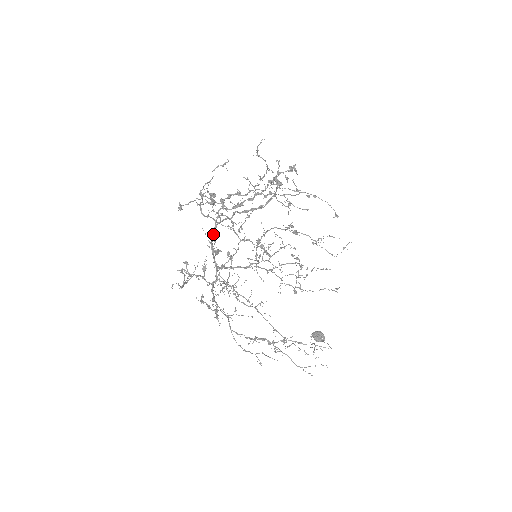
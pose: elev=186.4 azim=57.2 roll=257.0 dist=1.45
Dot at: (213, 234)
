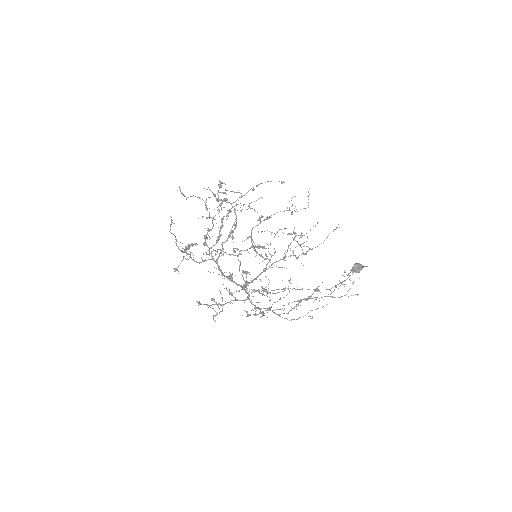
Dot at: (219, 269)
